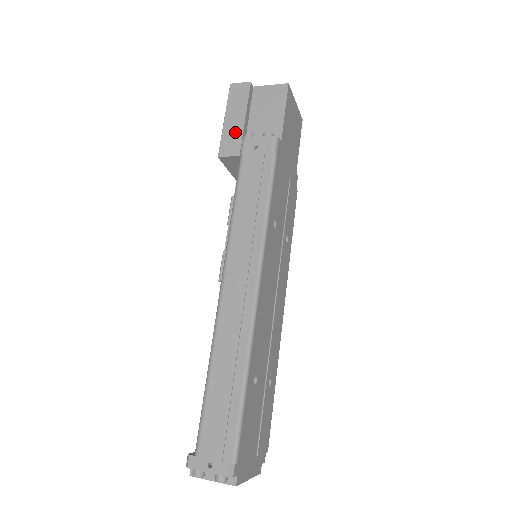
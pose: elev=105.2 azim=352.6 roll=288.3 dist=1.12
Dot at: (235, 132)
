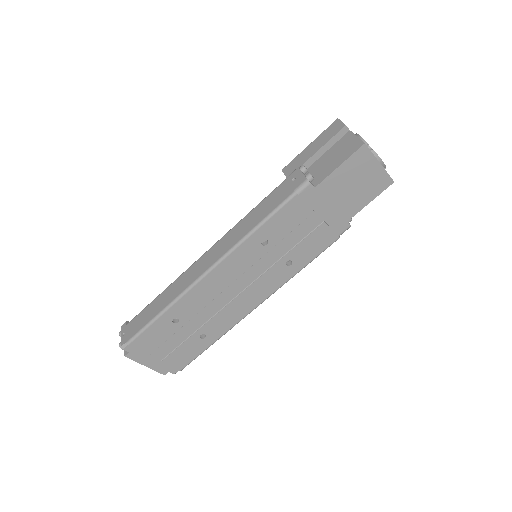
Dot at: (303, 159)
